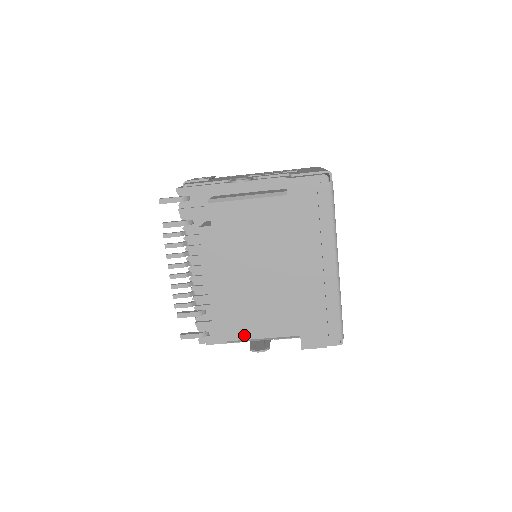
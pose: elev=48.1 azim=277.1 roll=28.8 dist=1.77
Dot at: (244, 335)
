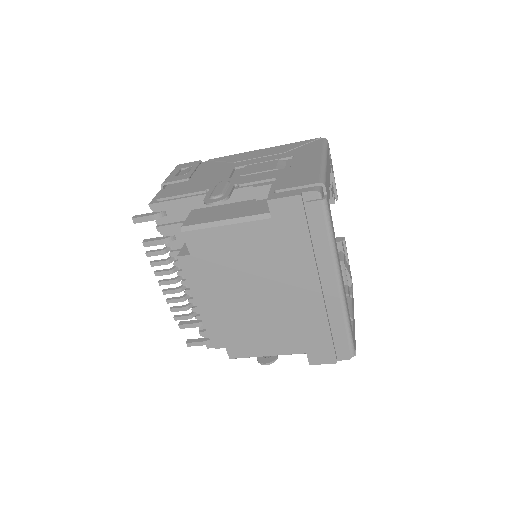
Dot at: (246, 353)
